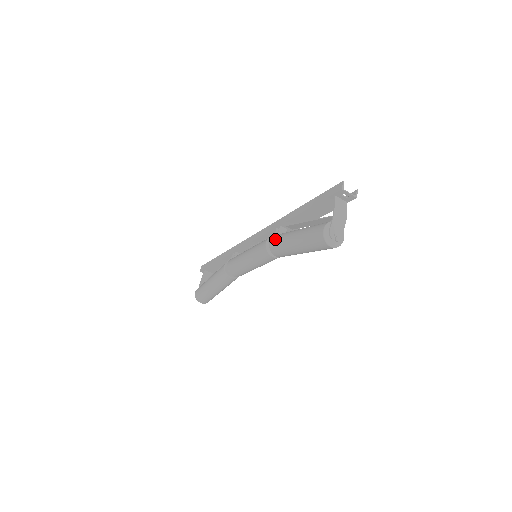
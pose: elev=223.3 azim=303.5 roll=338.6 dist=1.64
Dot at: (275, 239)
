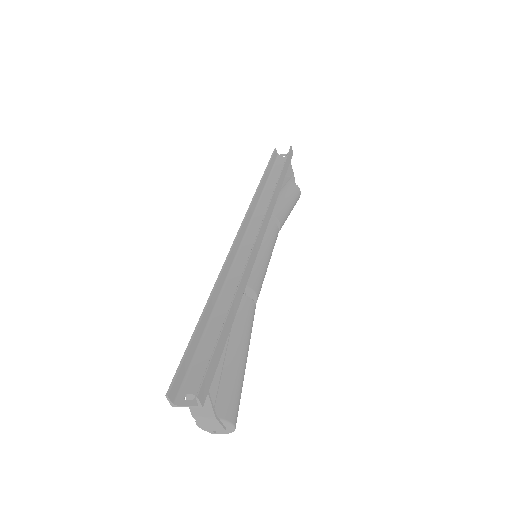
Dot at: occluded
